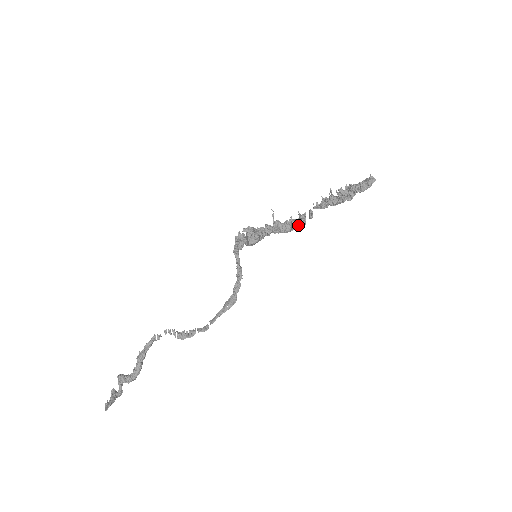
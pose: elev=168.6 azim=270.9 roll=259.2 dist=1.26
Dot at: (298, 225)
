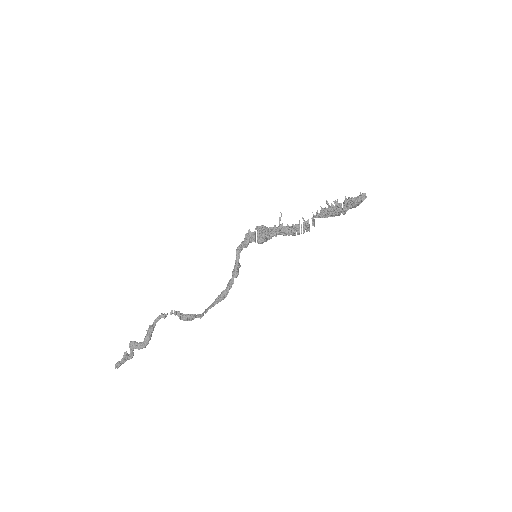
Dot at: (303, 230)
